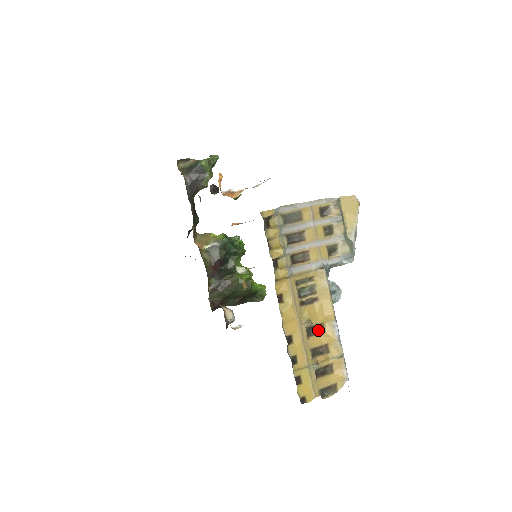
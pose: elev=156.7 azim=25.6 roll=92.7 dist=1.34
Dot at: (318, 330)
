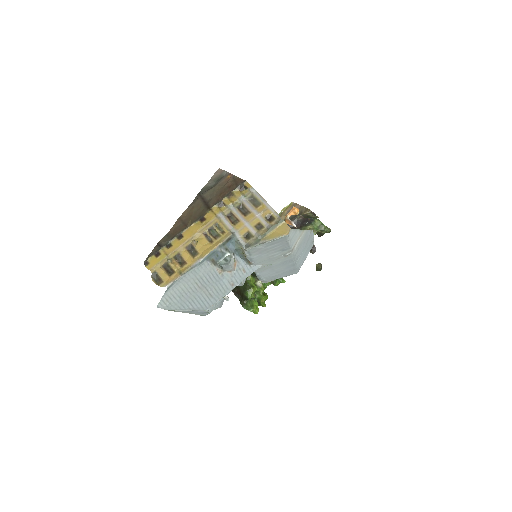
Dot at: (194, 254)
